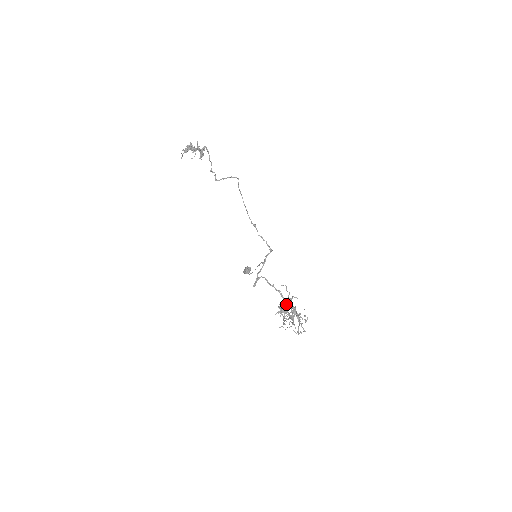
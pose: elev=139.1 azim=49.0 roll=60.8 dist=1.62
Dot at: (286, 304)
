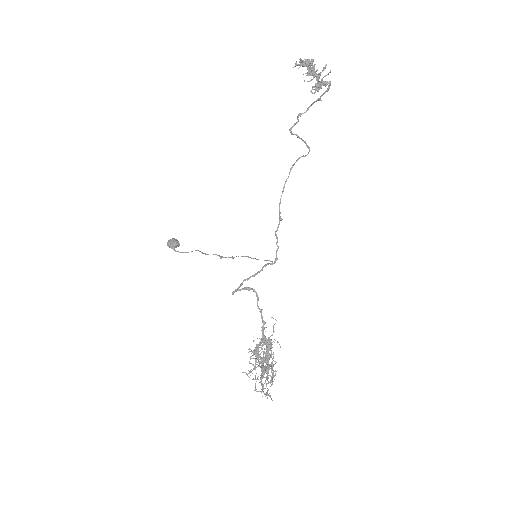
Dot at: (261, 343)
